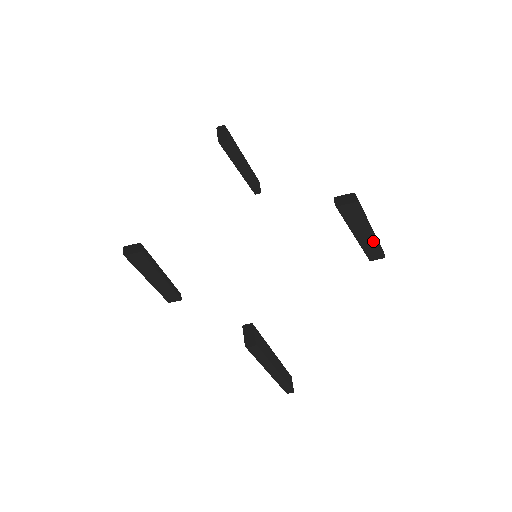
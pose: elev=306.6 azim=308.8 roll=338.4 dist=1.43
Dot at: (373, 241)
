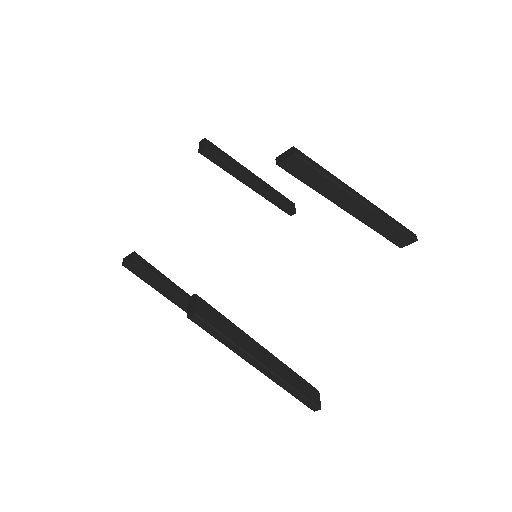
Dot at: (373, 213)
